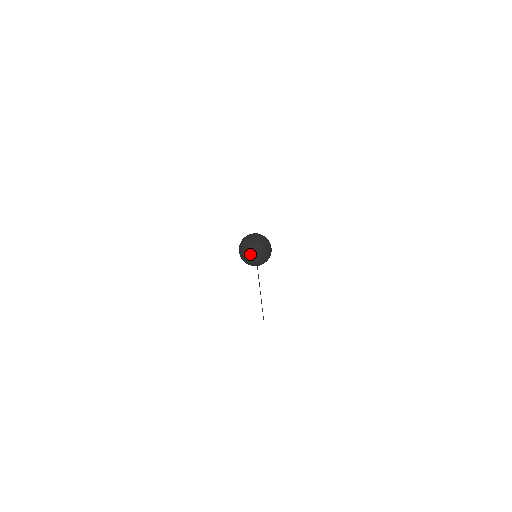
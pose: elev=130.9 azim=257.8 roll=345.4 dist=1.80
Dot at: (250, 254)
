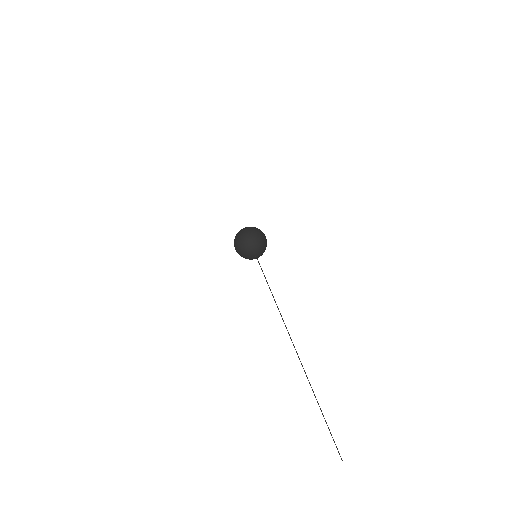
Dot at: (249, 230)
